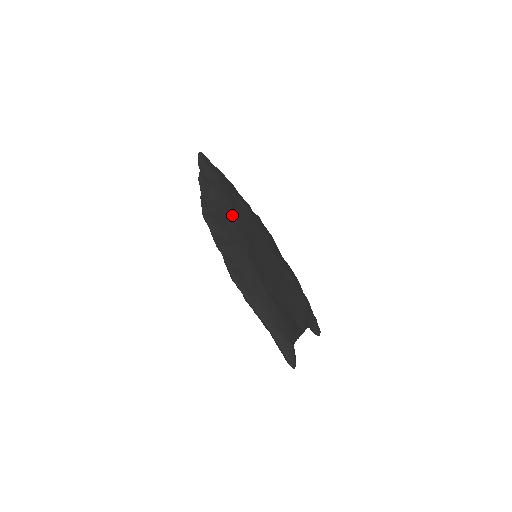
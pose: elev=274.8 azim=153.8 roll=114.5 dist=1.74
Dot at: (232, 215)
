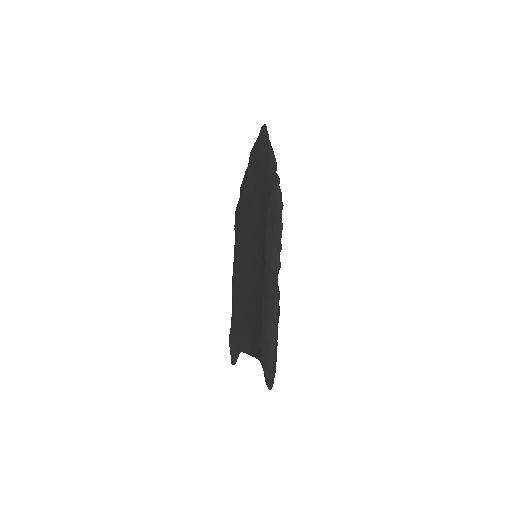
Dot at: occluded
